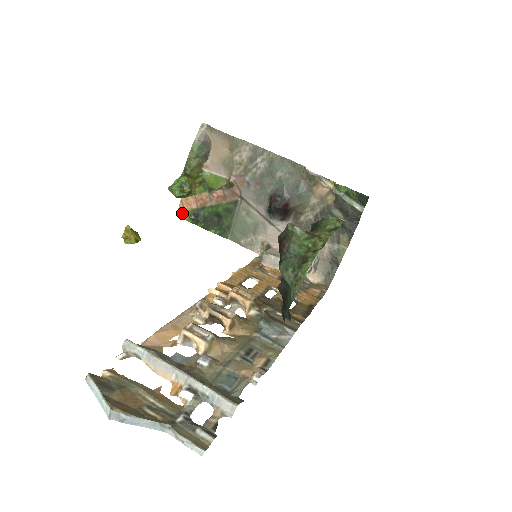
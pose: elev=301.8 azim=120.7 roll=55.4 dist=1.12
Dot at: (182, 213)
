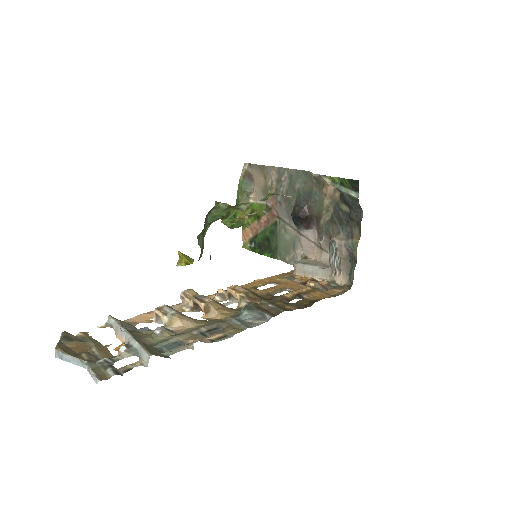
Dot at: (245, 244)
